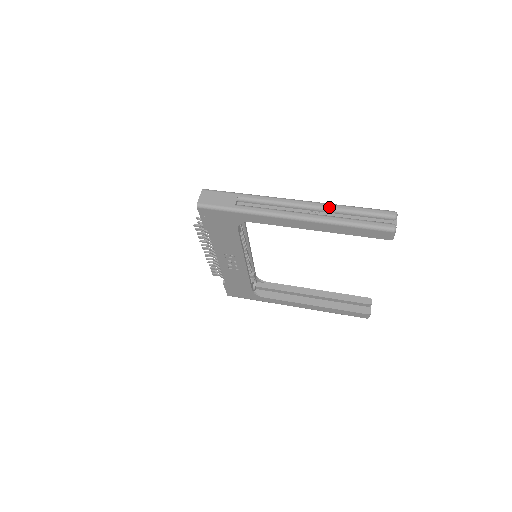
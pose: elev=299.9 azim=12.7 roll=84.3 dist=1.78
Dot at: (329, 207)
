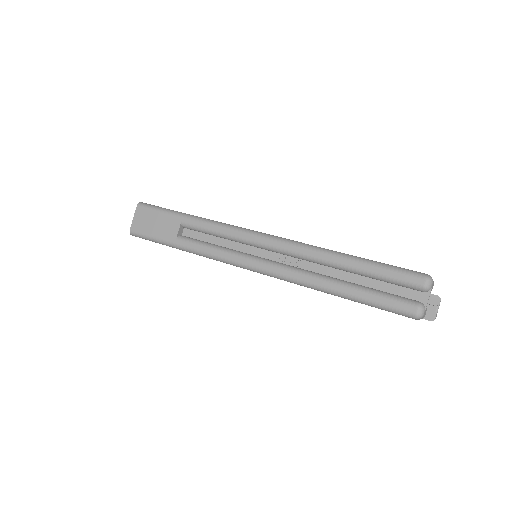
Dot at: (312, 256)
